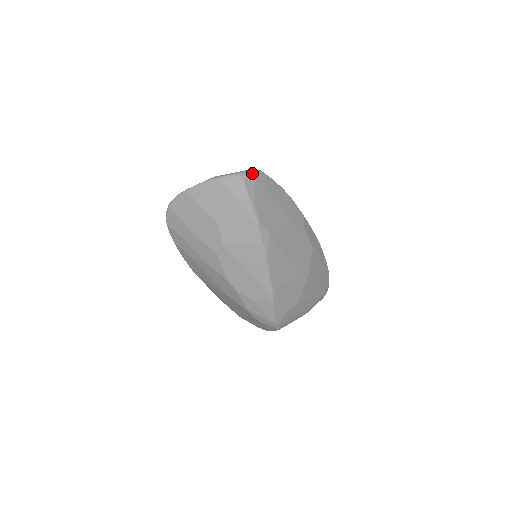
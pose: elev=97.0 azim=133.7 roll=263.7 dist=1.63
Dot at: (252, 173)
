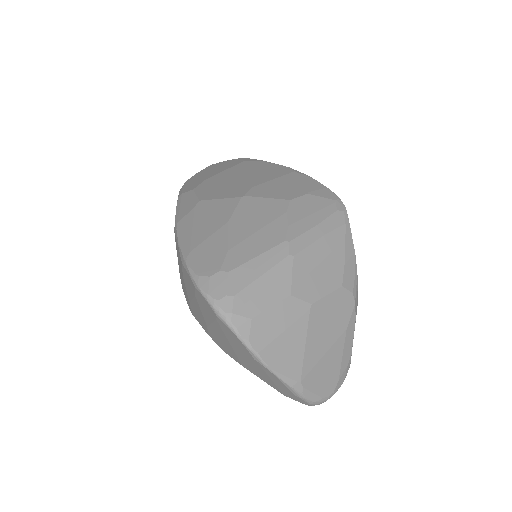
Dot at: (332, 394)
